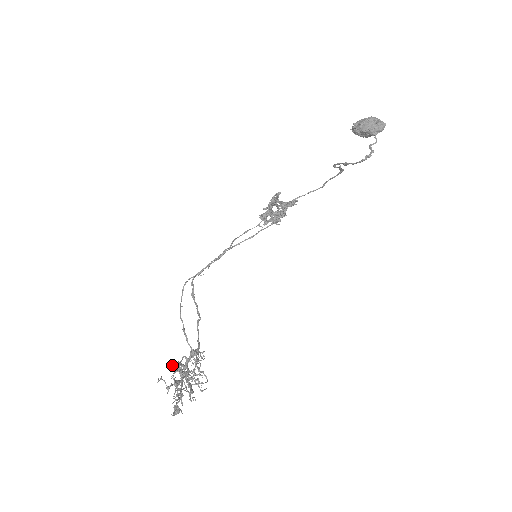
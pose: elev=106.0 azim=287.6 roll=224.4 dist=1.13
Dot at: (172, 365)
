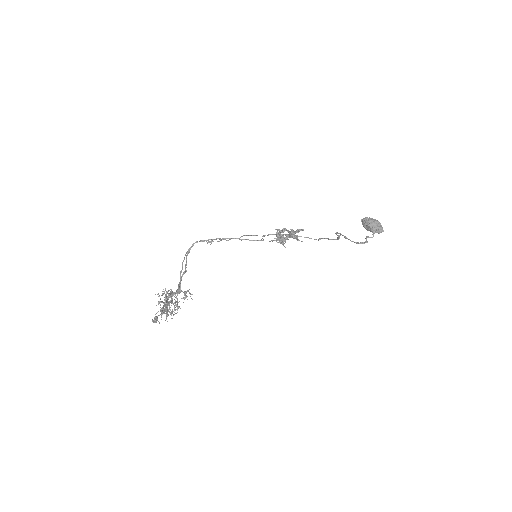
Dot at: occluded
